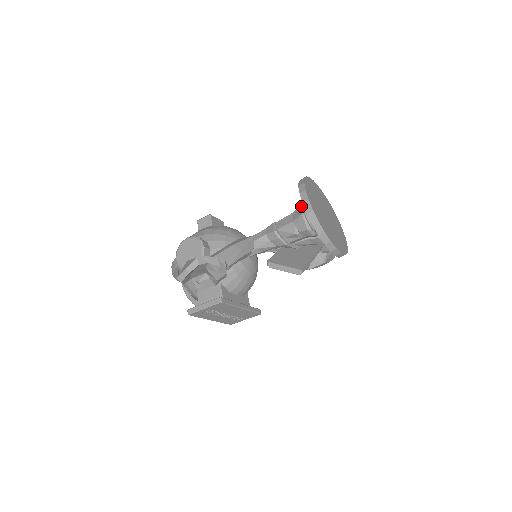
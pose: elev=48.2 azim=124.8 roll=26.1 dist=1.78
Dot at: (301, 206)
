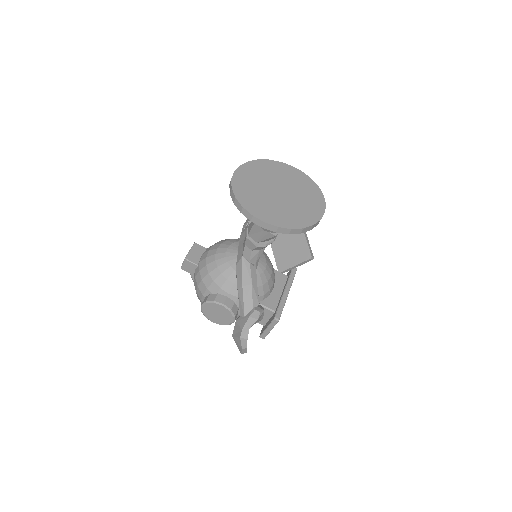
Dot at: occluded
